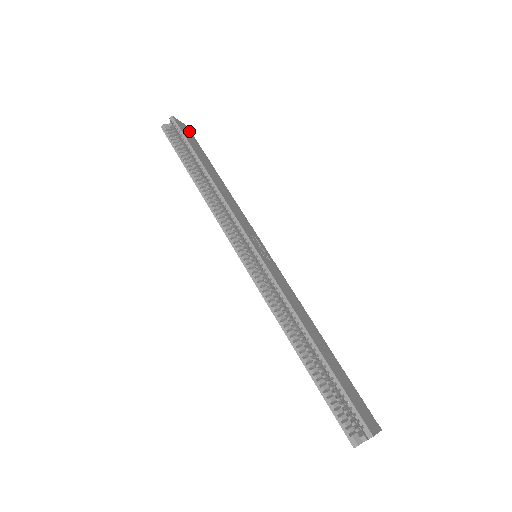
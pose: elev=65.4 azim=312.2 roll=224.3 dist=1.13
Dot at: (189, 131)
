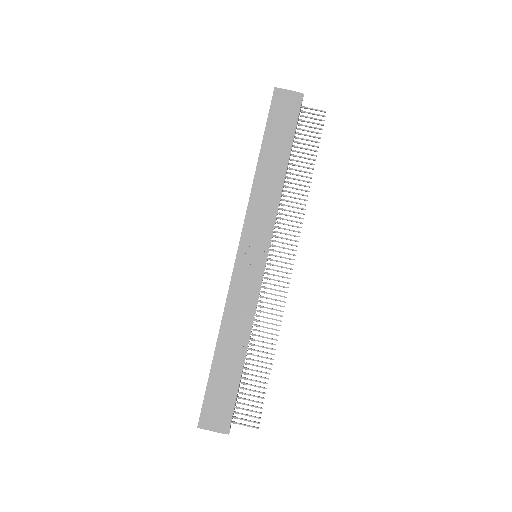
Dot at: (293, 101)
